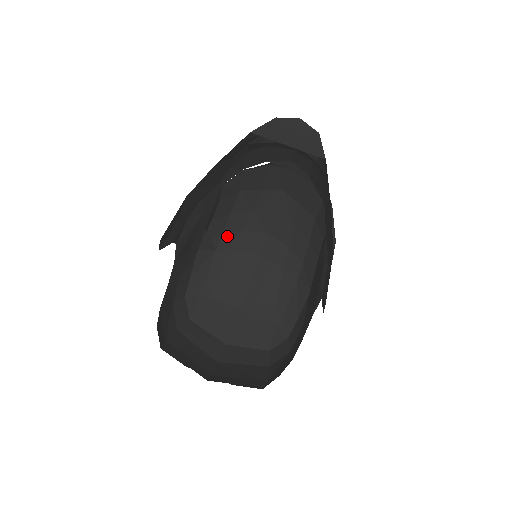
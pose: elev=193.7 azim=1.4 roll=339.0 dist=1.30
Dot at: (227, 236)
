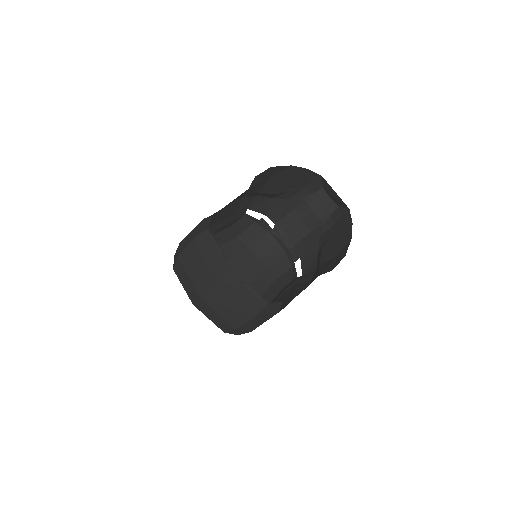
Dot at: occluded
